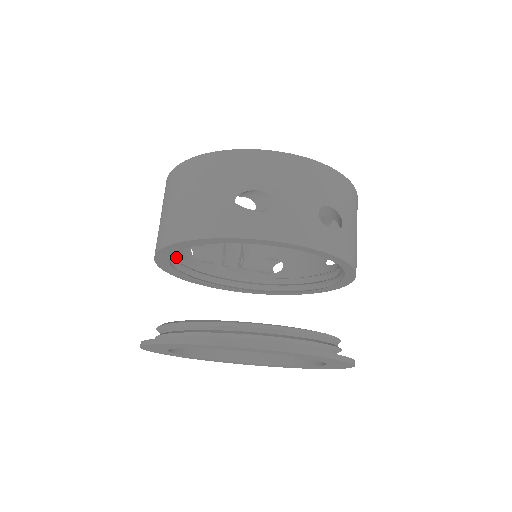
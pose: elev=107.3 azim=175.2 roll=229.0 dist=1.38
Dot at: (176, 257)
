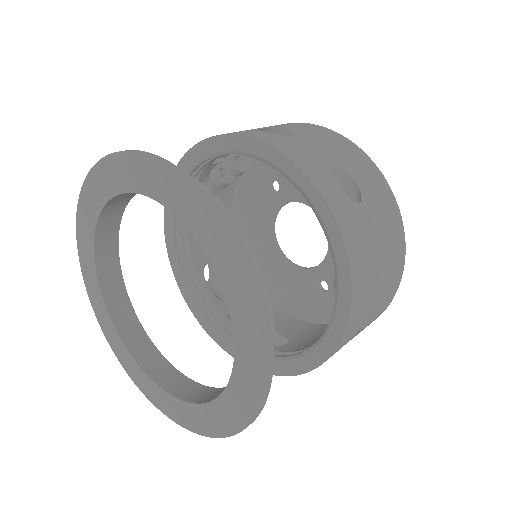
Dot at: (187, 244)
